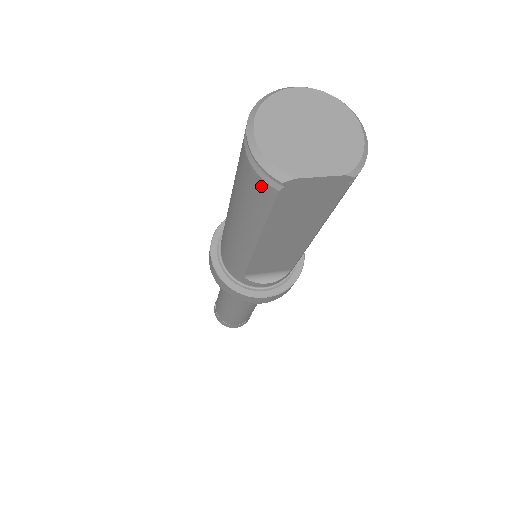
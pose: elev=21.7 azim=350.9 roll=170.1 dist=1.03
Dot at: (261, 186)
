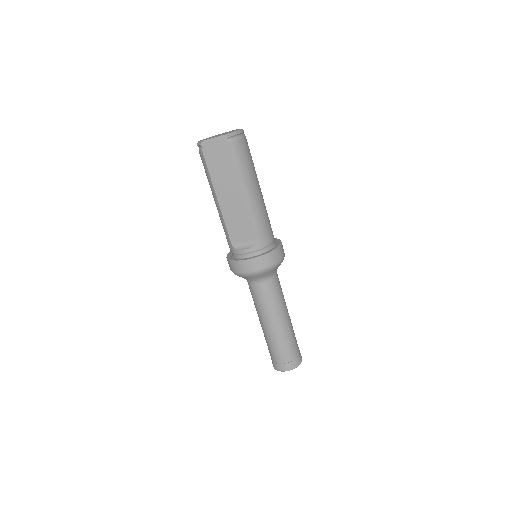
Dot at: (201, 155)
